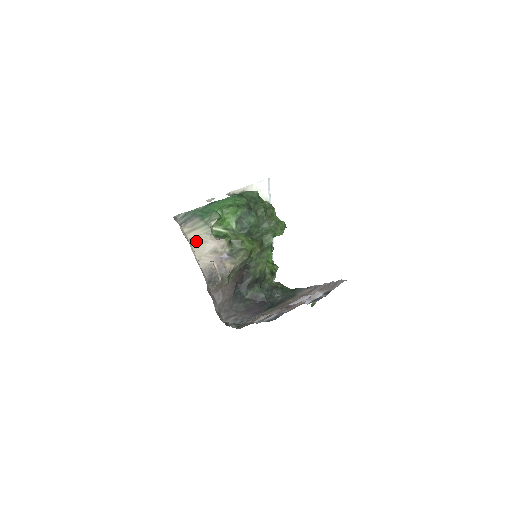
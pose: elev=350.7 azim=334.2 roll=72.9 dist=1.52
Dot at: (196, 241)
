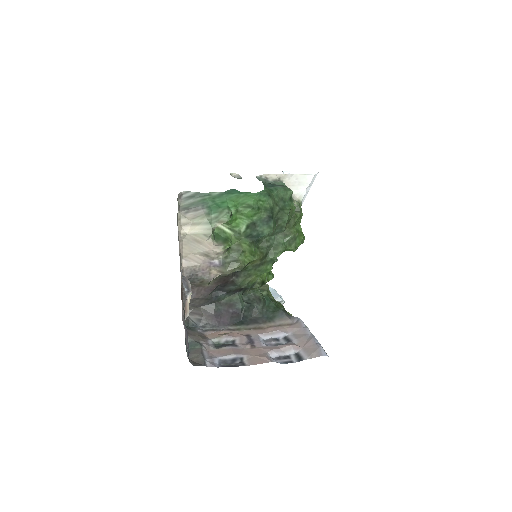
Dot at: (189, 238)
